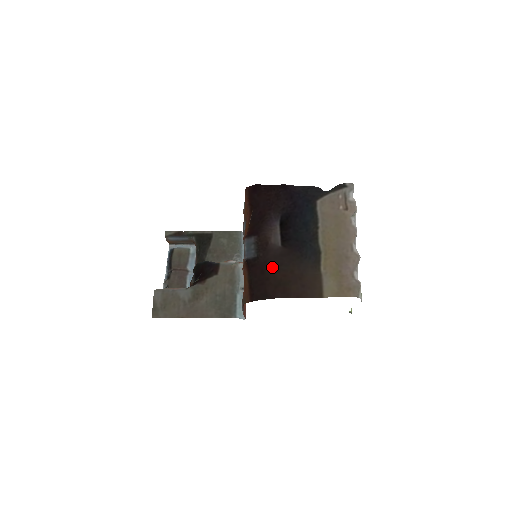
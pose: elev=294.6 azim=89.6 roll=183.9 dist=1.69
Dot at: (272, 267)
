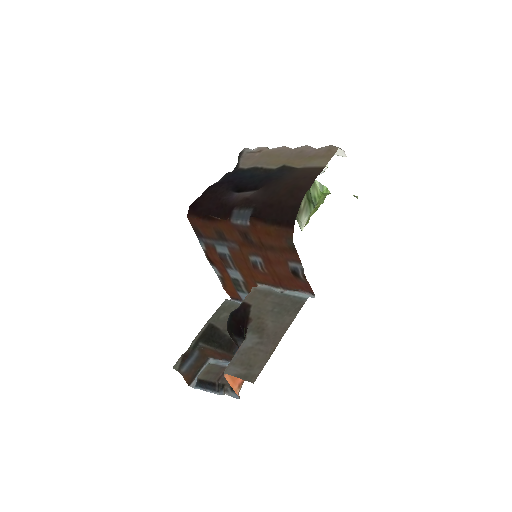
Dot at: (271, 198)
